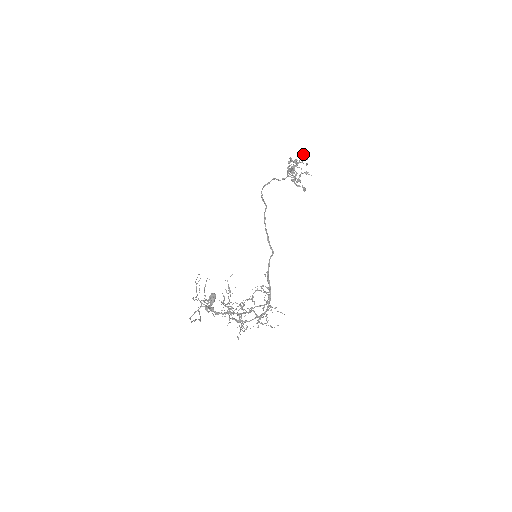
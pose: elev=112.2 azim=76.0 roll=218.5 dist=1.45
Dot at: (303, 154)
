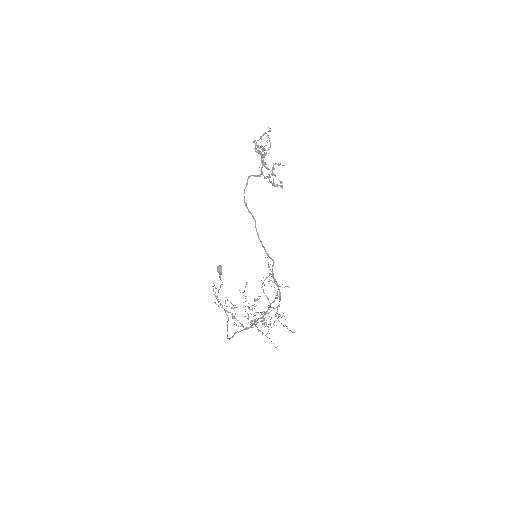
Dot at: (270, 143)
